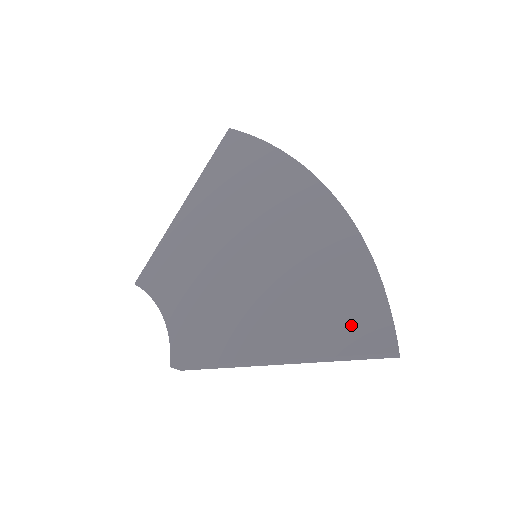
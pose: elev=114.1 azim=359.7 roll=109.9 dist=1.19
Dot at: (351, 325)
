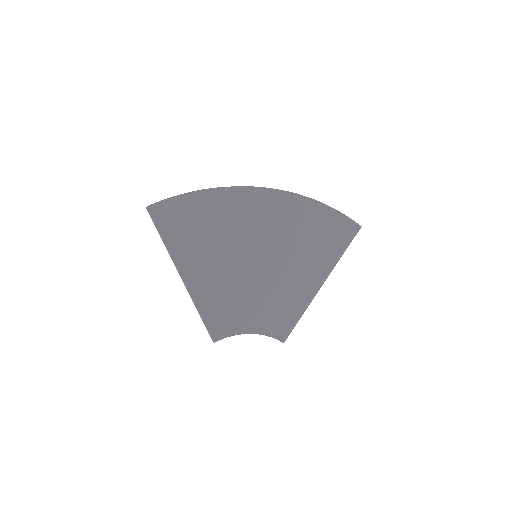
Dot at: (336, 237)
